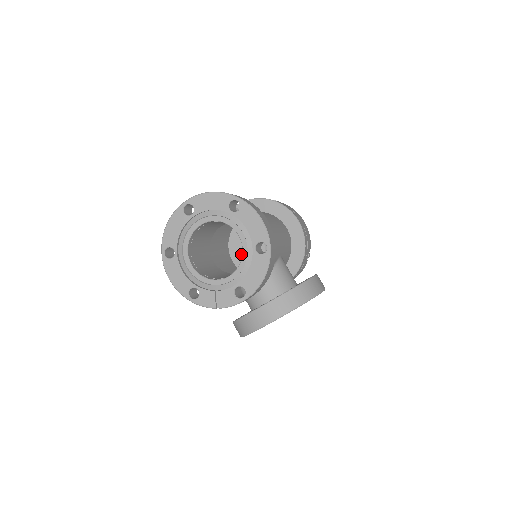
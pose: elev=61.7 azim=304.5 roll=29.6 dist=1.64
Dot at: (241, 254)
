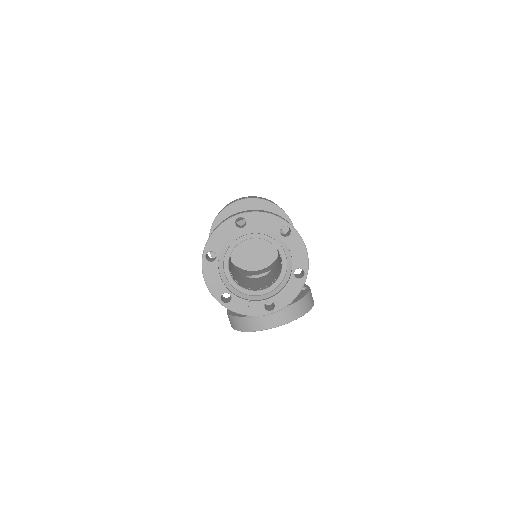
Dot at: occluded
